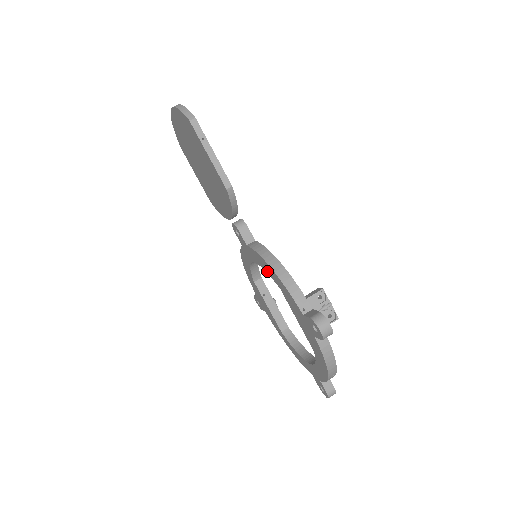
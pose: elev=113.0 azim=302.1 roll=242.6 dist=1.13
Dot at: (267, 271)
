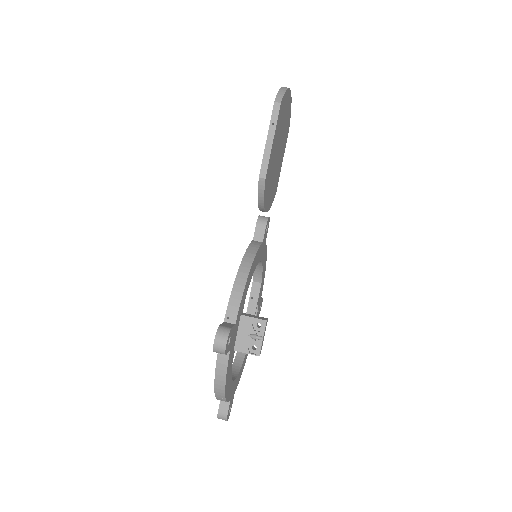
Dot at: occluded
